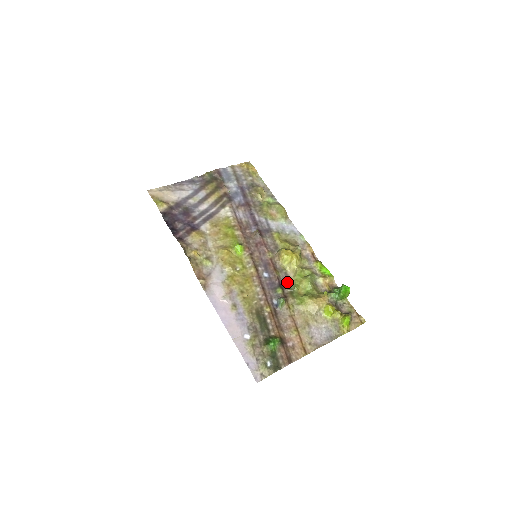
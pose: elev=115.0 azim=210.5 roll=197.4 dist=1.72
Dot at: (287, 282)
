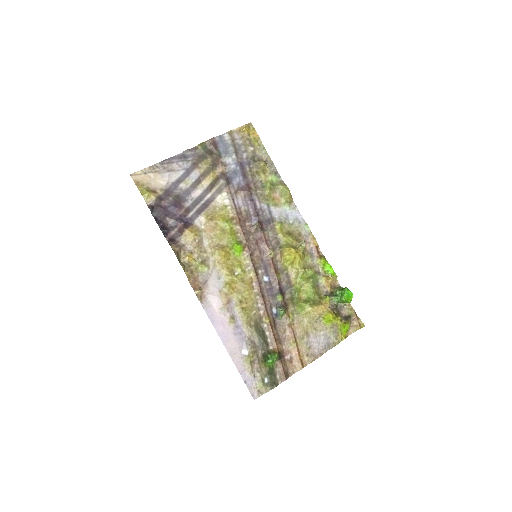
Dot at: (288, 285)
